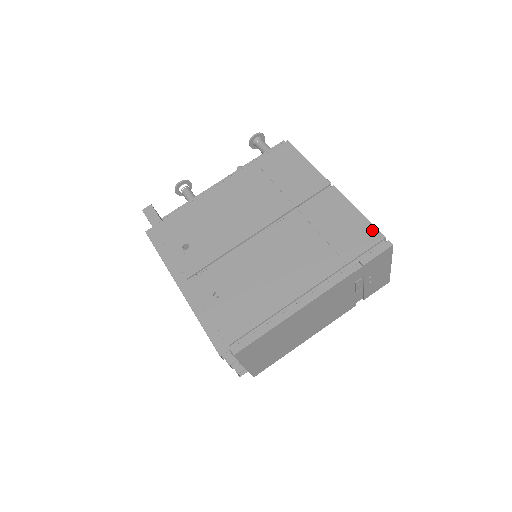
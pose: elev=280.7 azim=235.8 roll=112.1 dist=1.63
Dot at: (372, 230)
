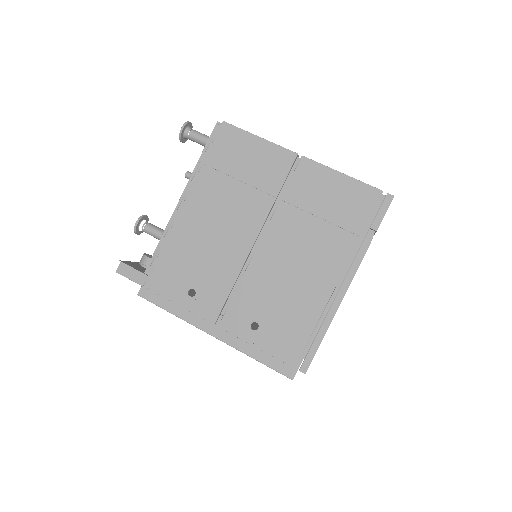
Dot at: (366, 189)
